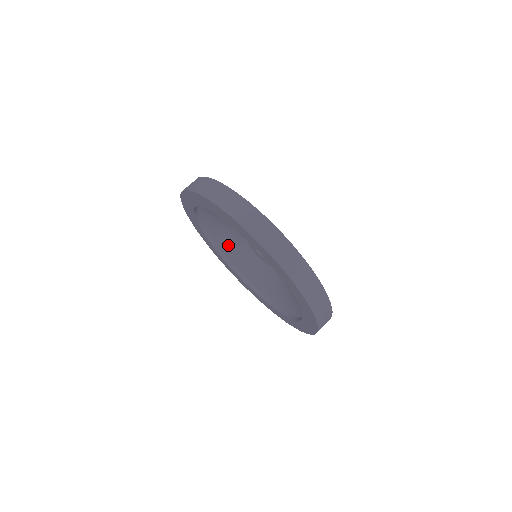
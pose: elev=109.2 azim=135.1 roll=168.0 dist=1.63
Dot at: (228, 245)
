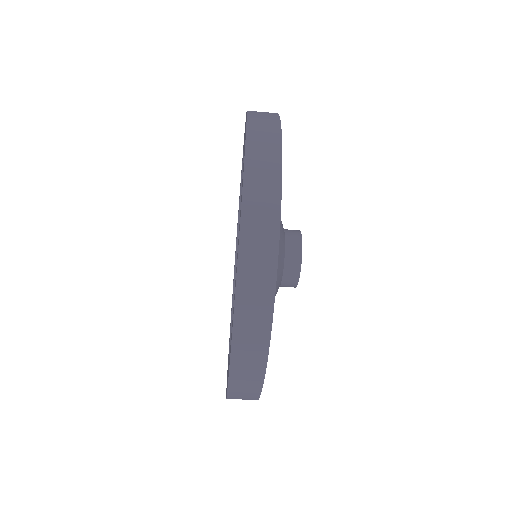
Dot at: occluded
